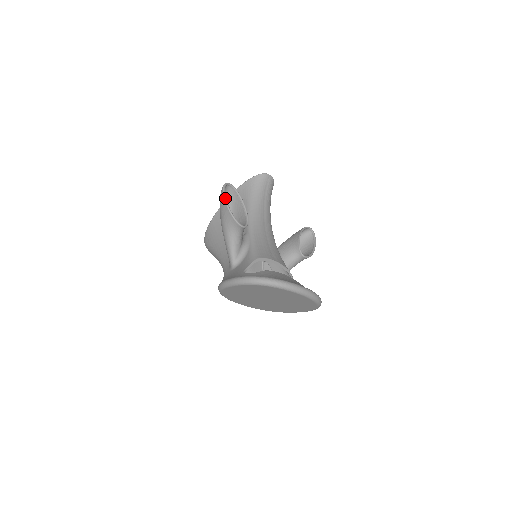
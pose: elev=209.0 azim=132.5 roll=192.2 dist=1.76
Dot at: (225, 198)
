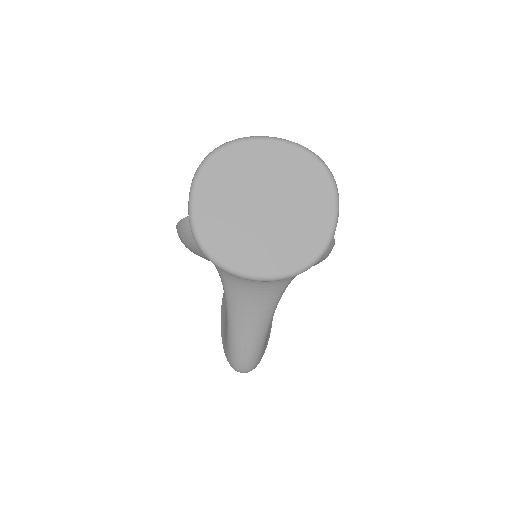
Dot at: (178, 223)
